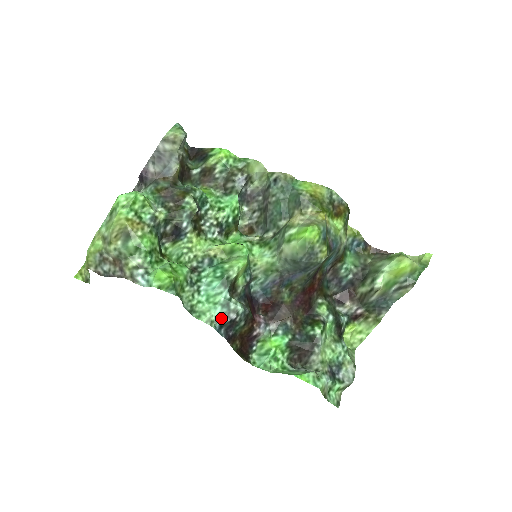
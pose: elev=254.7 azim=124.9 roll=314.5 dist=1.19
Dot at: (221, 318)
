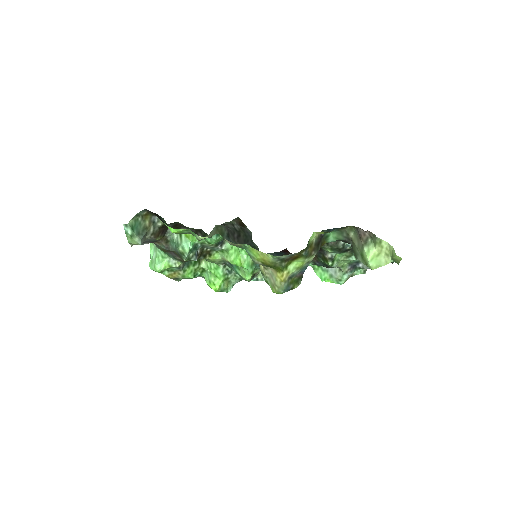
Dot at: occluded
